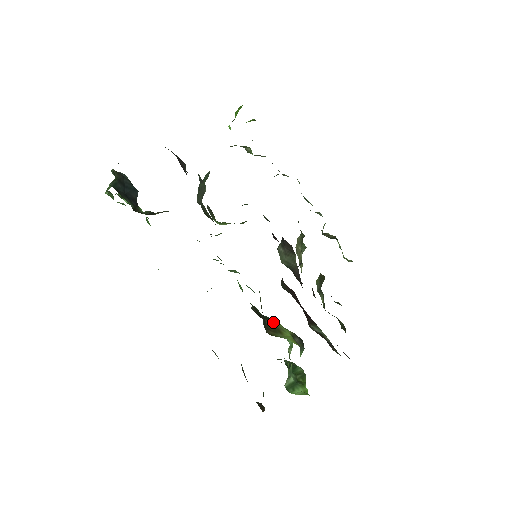
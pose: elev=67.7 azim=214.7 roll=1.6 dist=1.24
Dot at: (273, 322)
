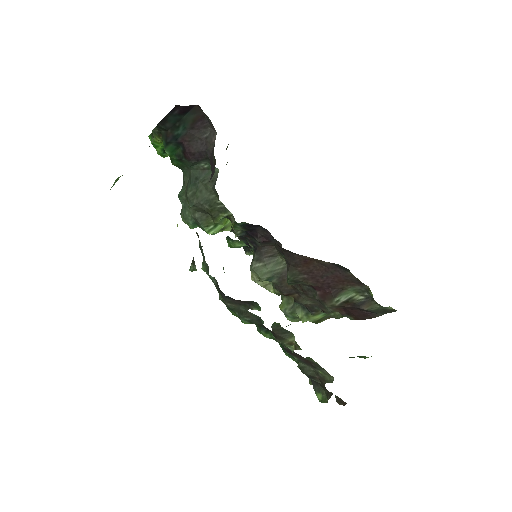
Dot at: occluded
